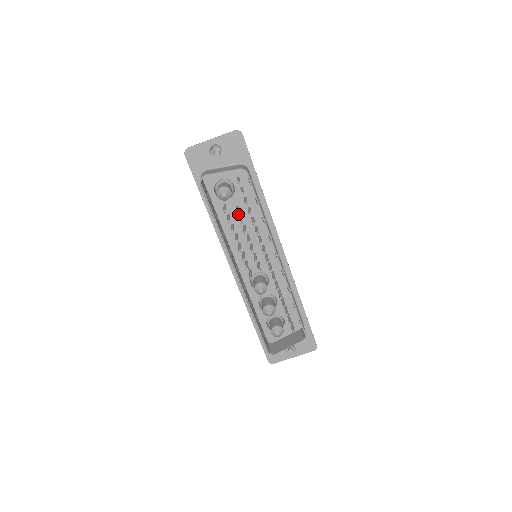
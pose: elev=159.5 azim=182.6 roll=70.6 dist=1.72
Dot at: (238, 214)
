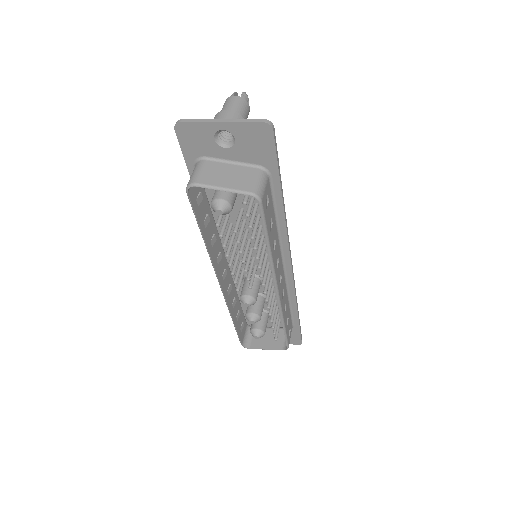
Dot at: (242, 216)
